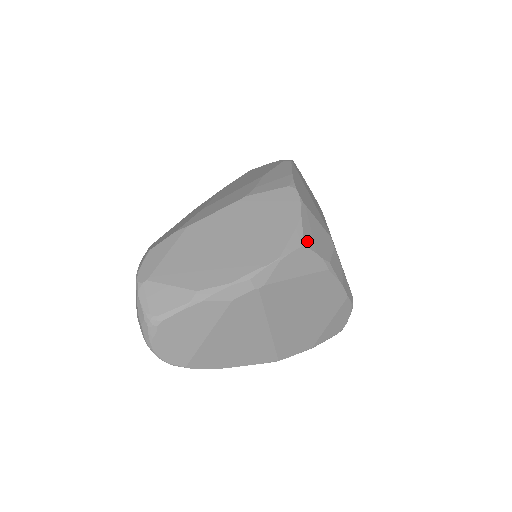
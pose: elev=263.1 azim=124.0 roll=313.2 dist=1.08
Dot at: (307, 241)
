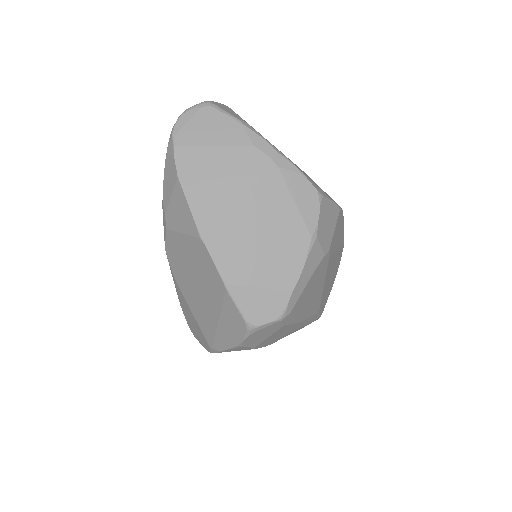
Dot at: (323, 202)
